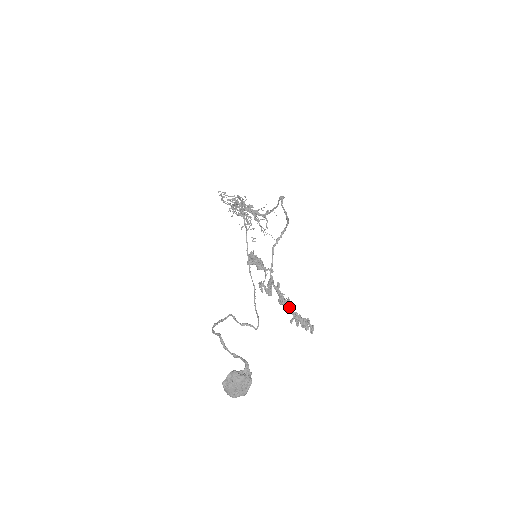
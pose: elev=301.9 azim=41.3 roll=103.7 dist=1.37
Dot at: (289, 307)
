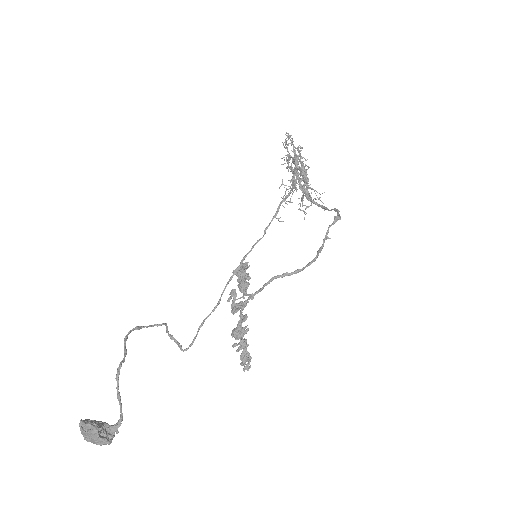
Dot at: (241, 337)
